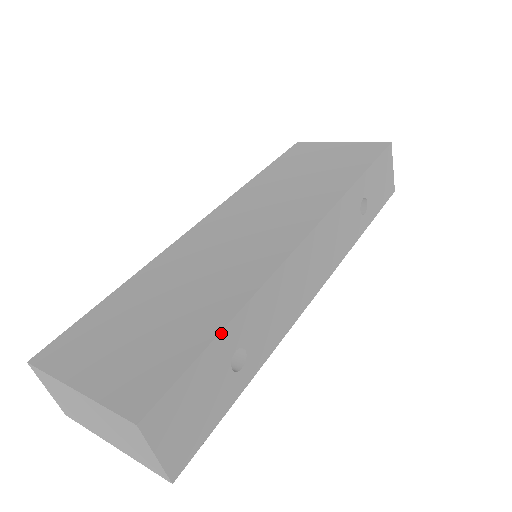
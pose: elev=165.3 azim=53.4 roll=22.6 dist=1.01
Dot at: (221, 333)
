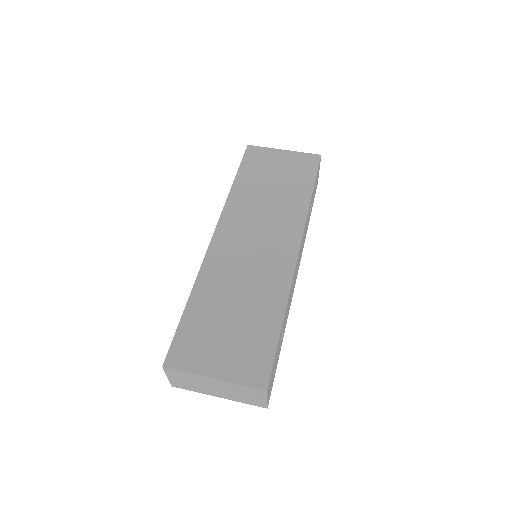
Dot at: occluded
